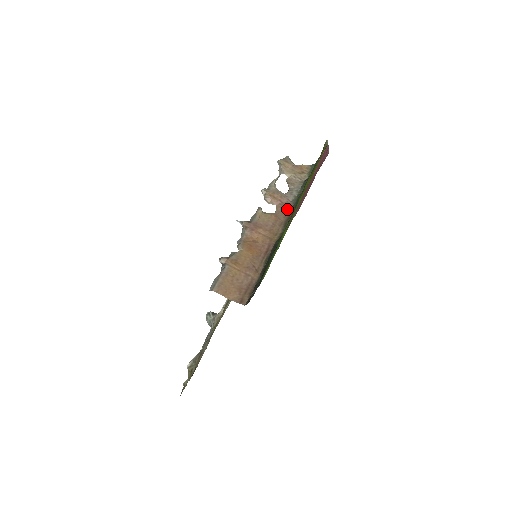
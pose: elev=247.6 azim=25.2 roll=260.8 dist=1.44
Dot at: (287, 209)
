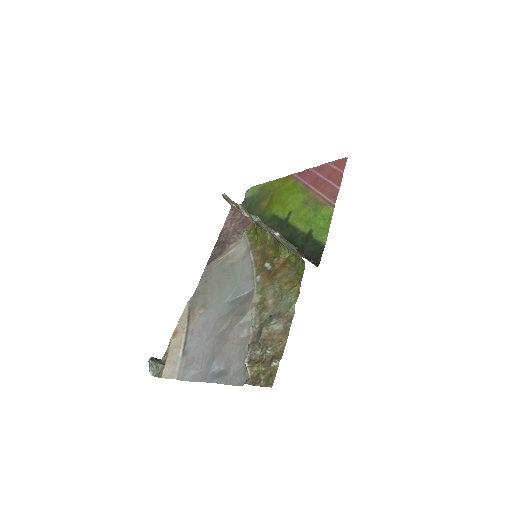
Dot at: occluded
